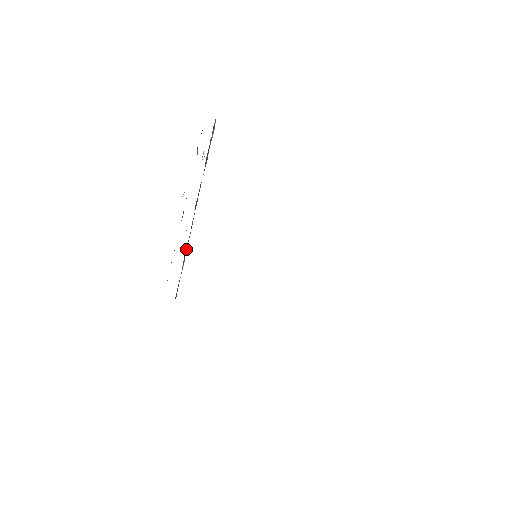
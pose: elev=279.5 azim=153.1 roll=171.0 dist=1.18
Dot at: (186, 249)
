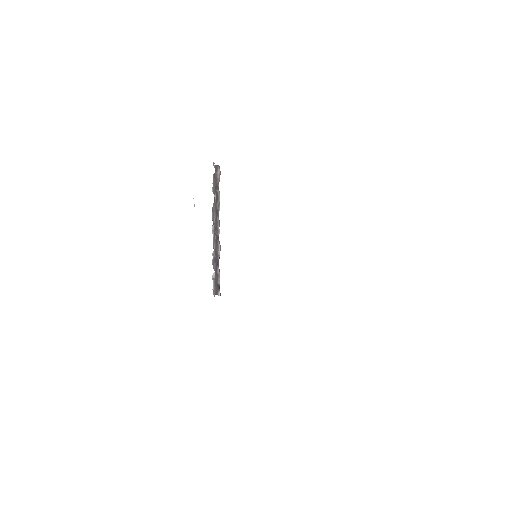
Dot at: occluded
